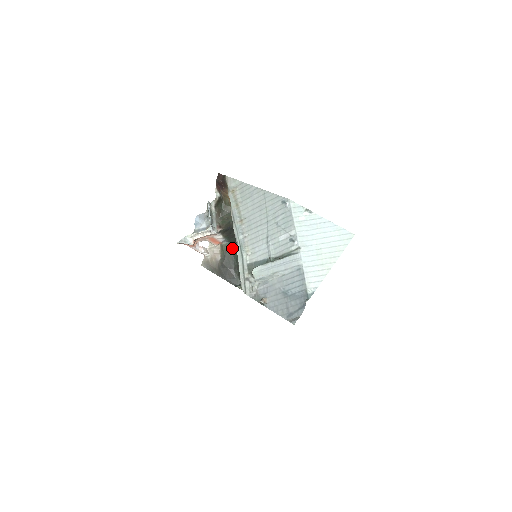
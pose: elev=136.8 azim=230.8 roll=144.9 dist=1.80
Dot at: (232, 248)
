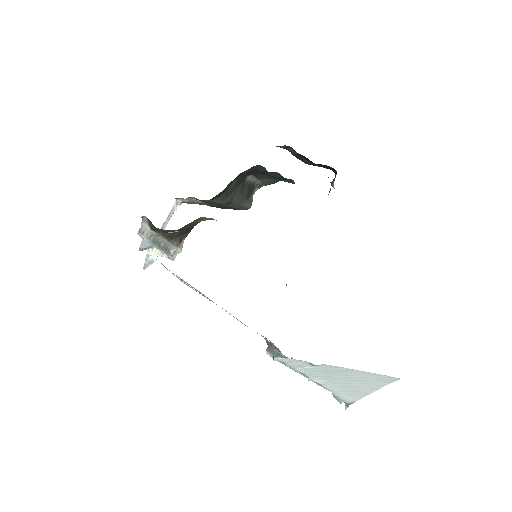
Dot at: (211, 200)
